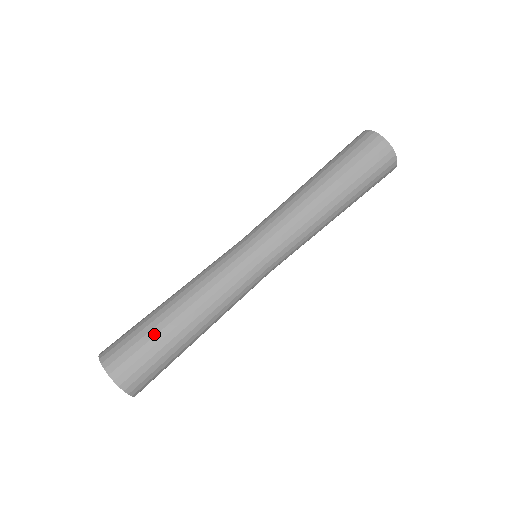
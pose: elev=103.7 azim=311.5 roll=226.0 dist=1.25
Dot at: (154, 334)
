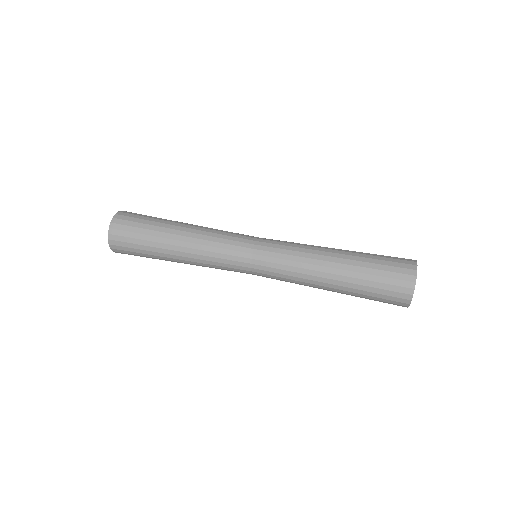
Dot at: occluded
